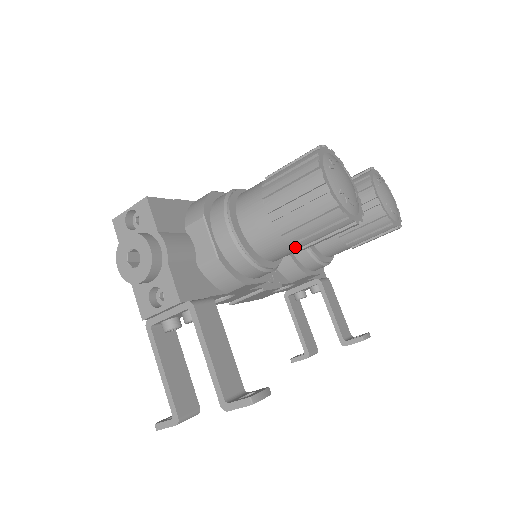
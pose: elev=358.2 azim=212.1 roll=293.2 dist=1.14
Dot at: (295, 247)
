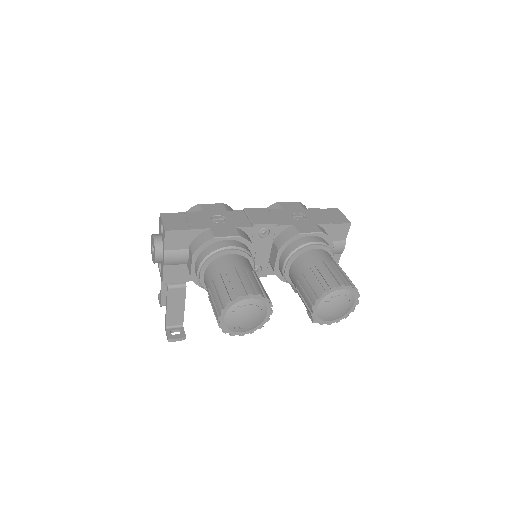
Dot at: occluded
